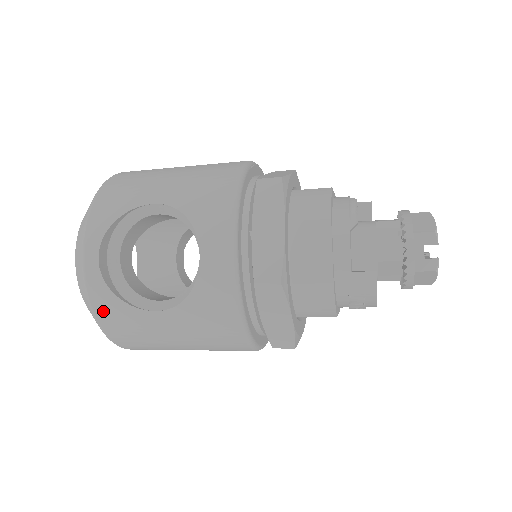
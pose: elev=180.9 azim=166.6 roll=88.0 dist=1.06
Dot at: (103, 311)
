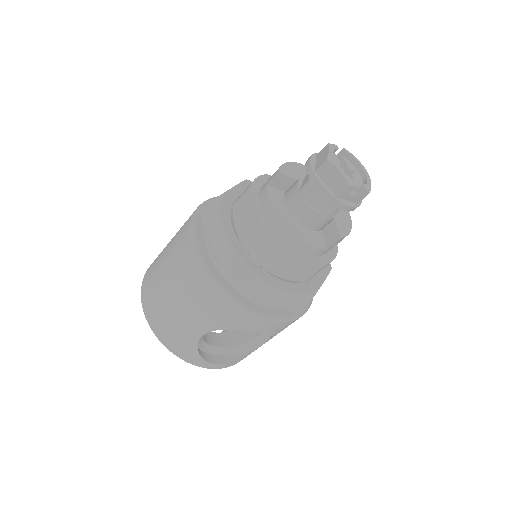
Dot at: occluded
